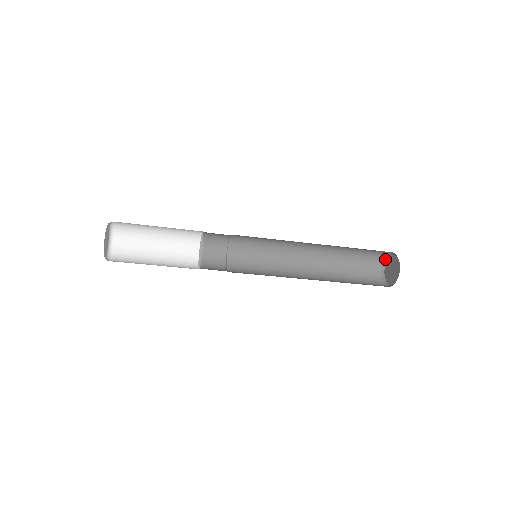
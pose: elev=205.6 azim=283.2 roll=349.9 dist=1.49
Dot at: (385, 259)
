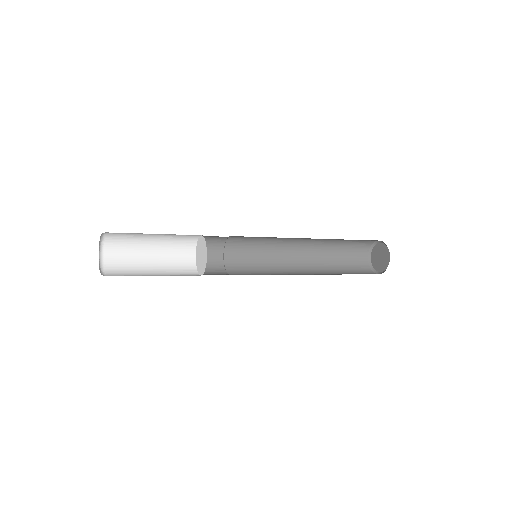
Dot at: (370, 250)
